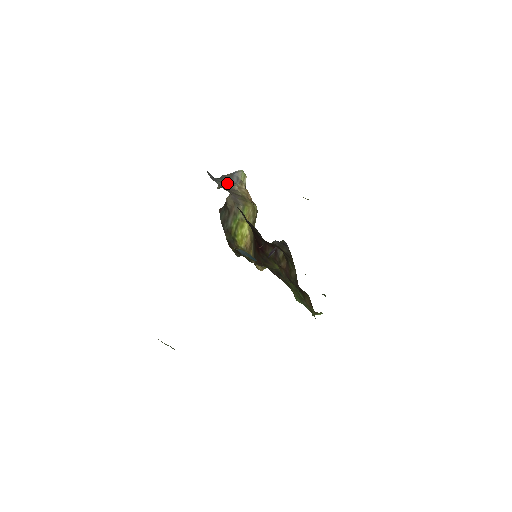
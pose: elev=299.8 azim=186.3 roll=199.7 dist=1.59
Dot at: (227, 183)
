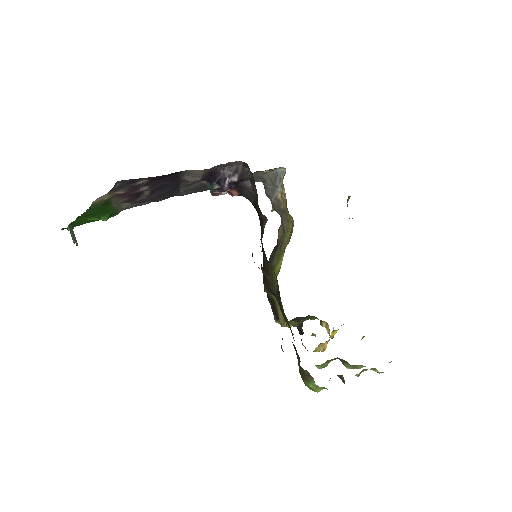
Dot at: (272, 189)
